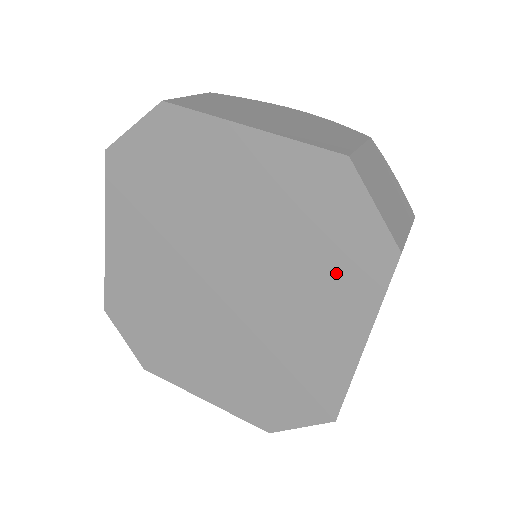
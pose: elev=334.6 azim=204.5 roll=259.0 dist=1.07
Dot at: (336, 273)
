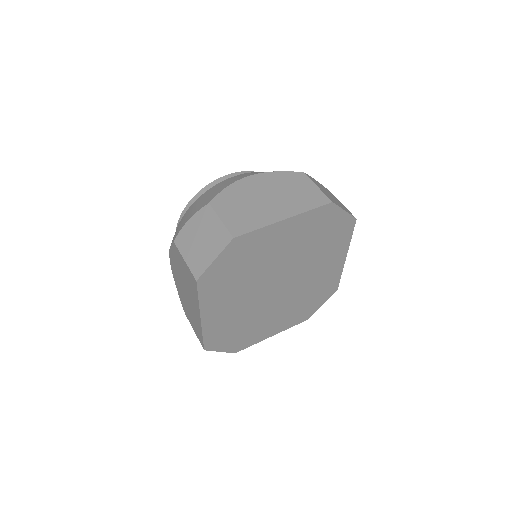
Dot at: (332, 243)
